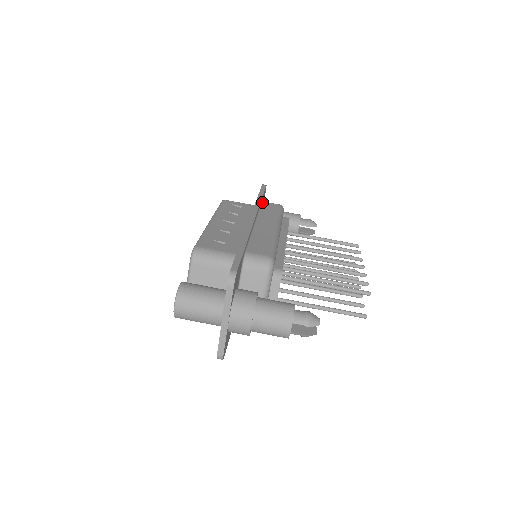
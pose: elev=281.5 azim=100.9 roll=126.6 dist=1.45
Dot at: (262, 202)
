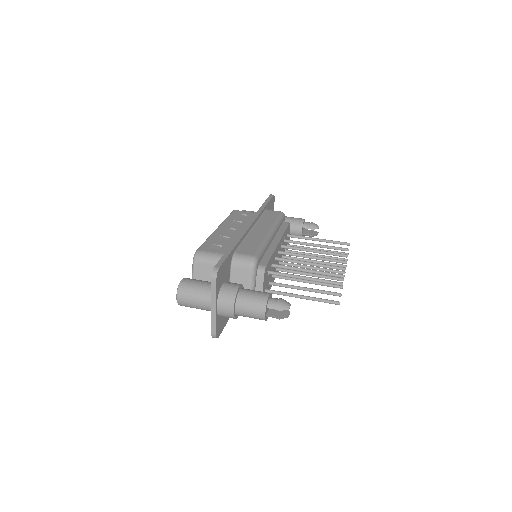
Dot at: (265, 210)
